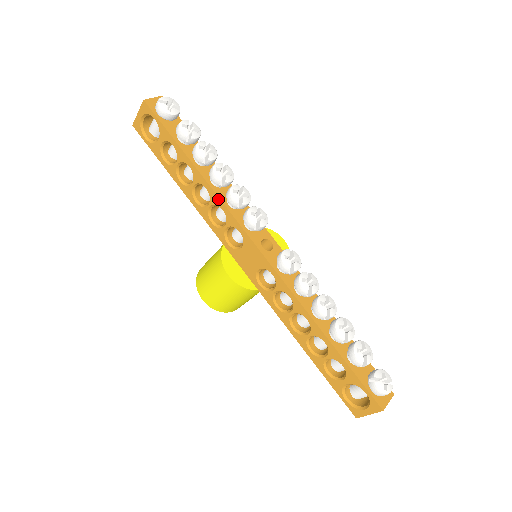
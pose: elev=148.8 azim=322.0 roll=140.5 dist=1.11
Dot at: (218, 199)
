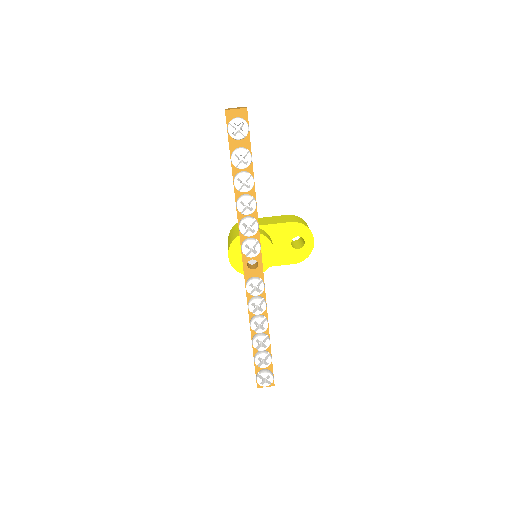
Dot at: (237, 216)
